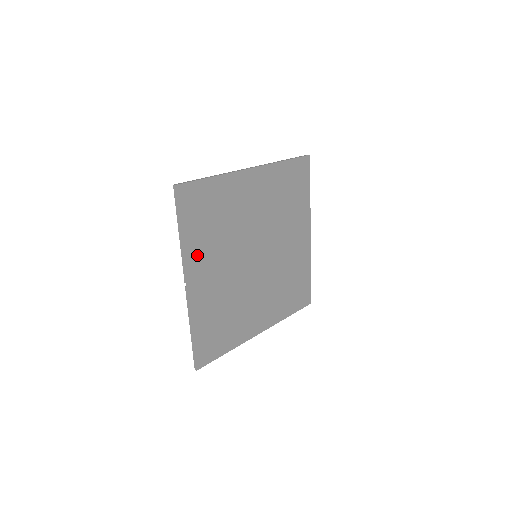
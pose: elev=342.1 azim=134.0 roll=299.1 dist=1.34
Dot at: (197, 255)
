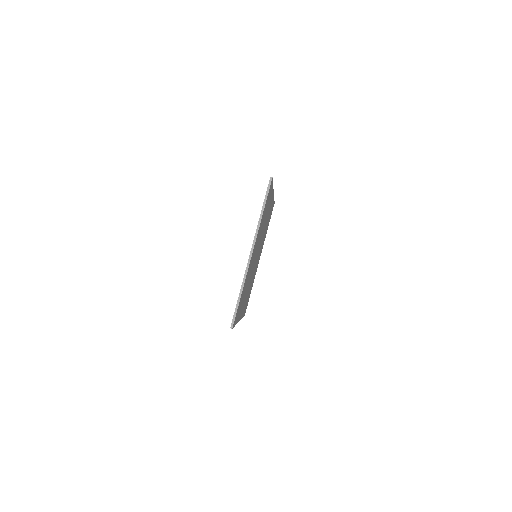
Dot at: occluded
